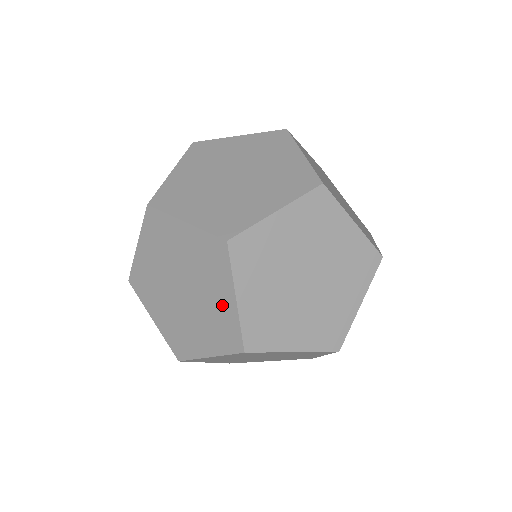
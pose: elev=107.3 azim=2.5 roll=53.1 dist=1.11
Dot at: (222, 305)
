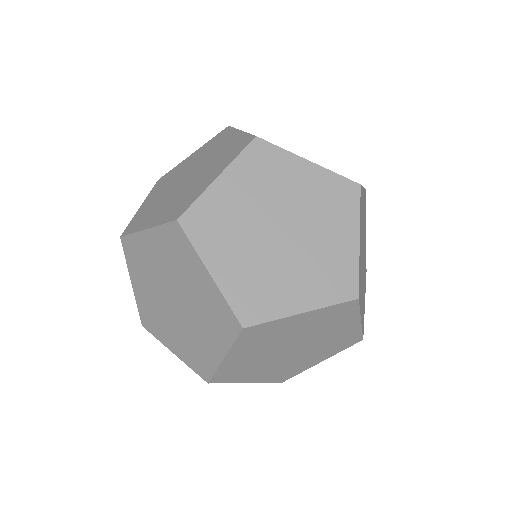
Dot at: (203, 183)
